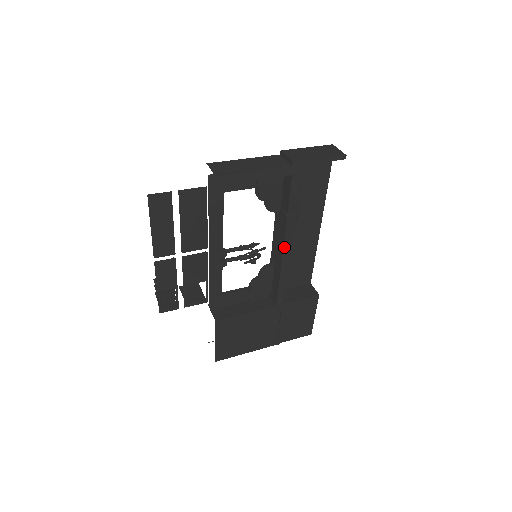
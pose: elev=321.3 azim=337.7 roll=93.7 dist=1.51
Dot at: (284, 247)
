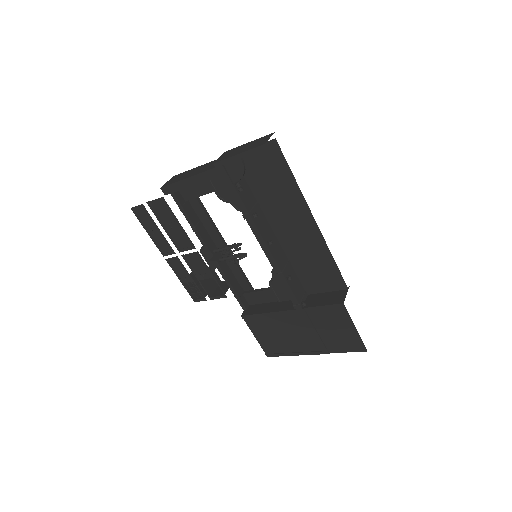
Dot at: (262, 247)
